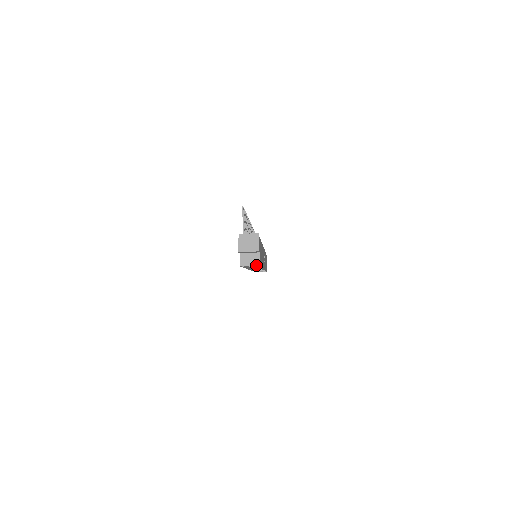
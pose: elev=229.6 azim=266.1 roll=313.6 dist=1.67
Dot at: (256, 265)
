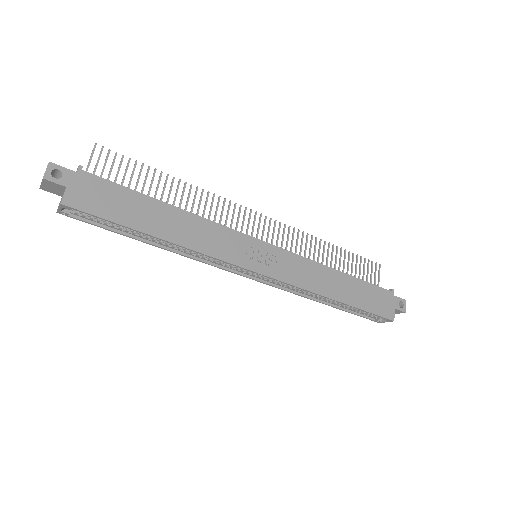
Dot at: (60, 205)
